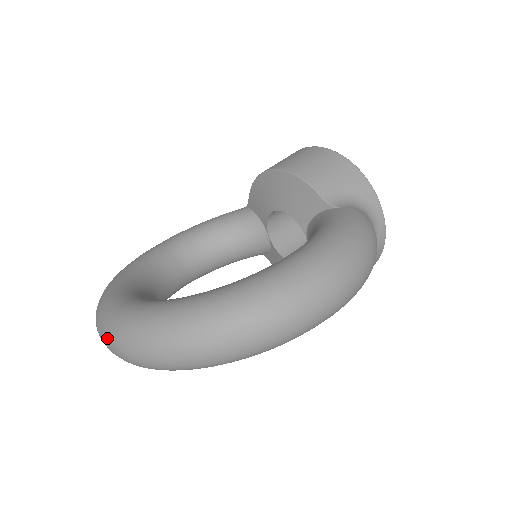
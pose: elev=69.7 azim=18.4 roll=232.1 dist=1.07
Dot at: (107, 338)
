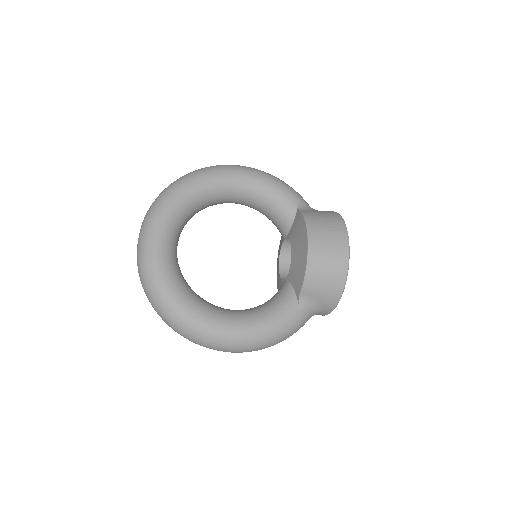
Dot at: (138, 248)
